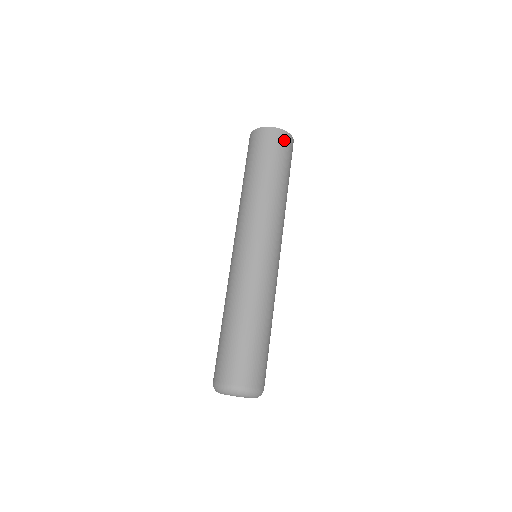
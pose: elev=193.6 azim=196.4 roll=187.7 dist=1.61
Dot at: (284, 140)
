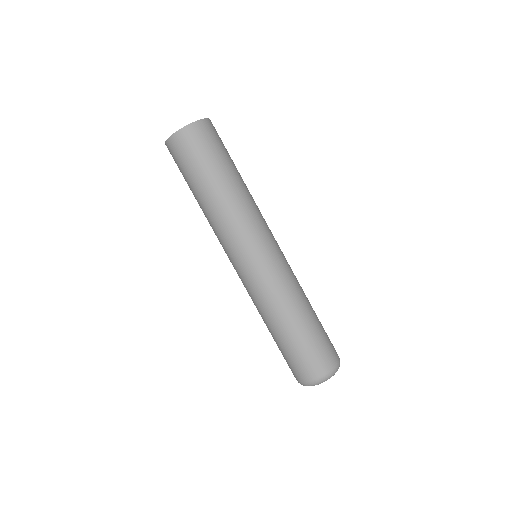
Dot at: (209, 130)
